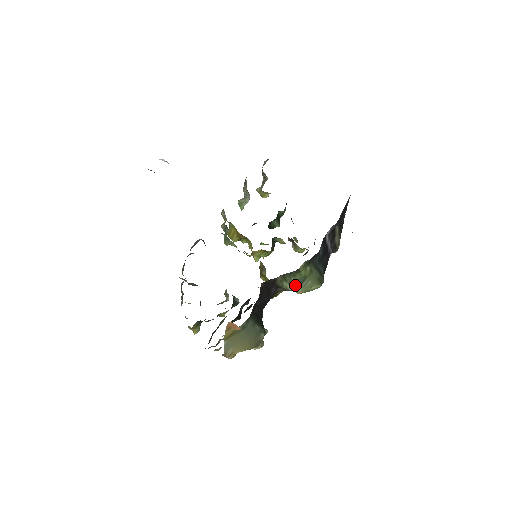
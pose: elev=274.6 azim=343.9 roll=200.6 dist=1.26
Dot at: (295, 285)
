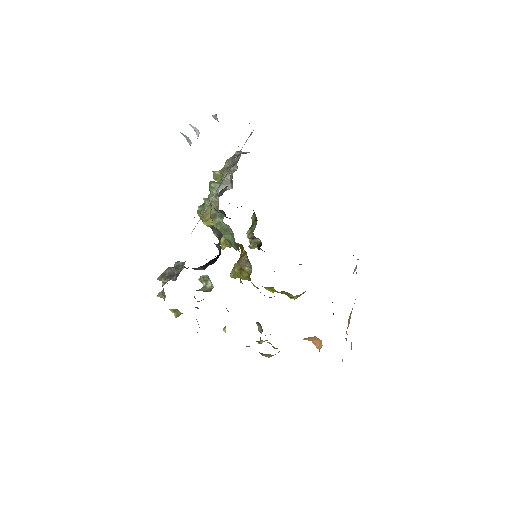
Dot at: occluded
